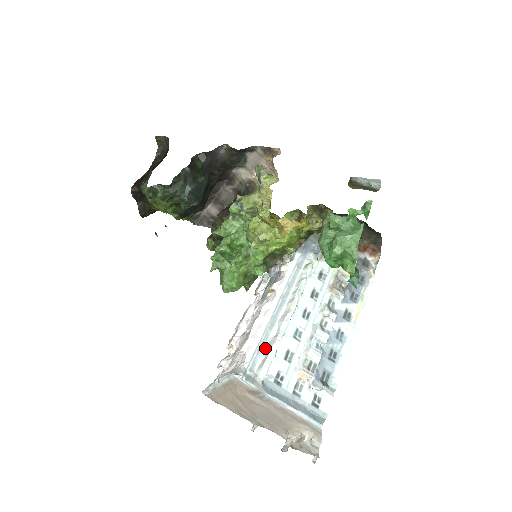
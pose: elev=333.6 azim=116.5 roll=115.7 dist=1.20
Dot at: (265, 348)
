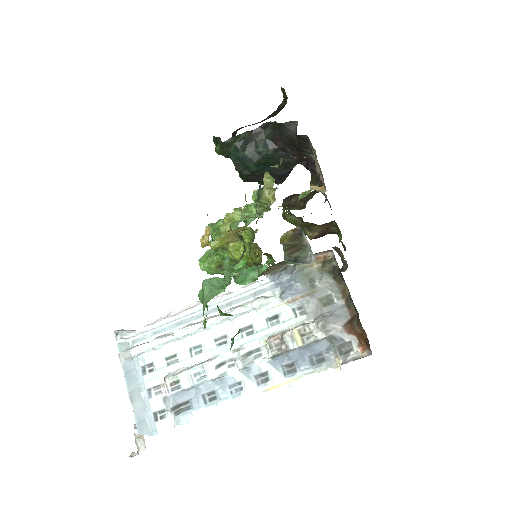
Dot at: (159, 335)
